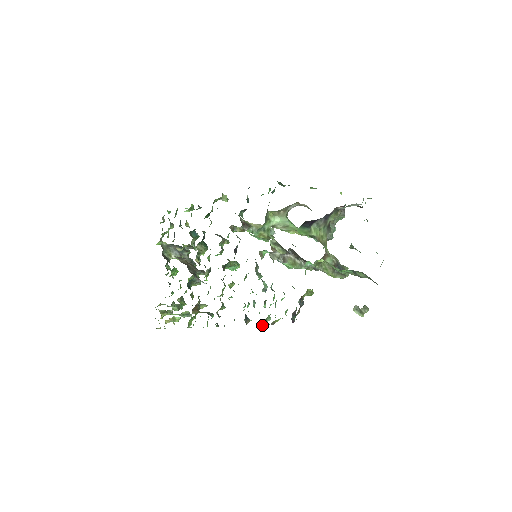
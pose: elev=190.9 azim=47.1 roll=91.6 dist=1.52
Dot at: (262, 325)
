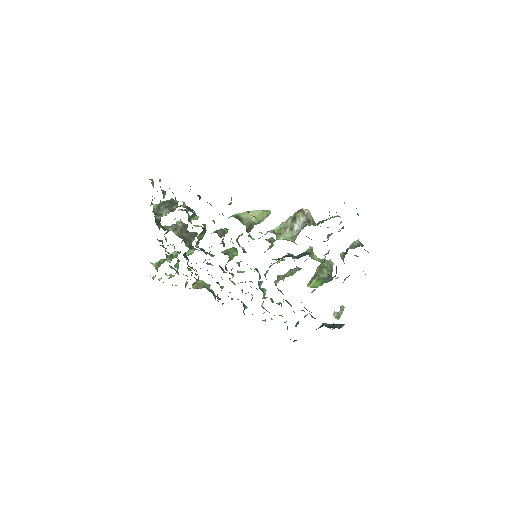
Dot at: occluded
